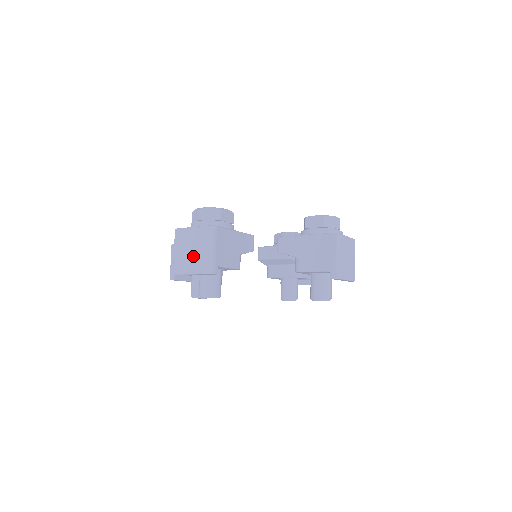
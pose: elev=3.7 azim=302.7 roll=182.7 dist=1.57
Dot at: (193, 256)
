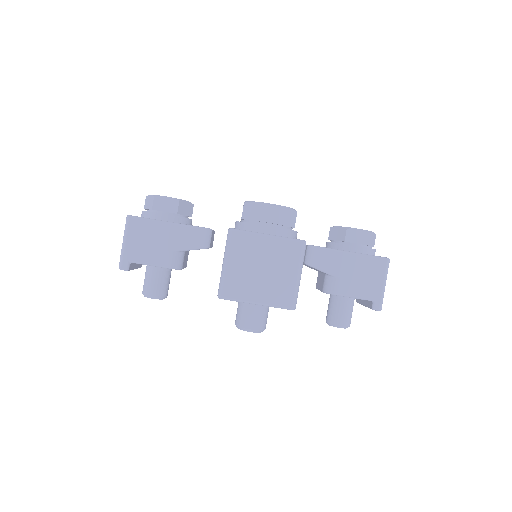
Dot at: occluded
